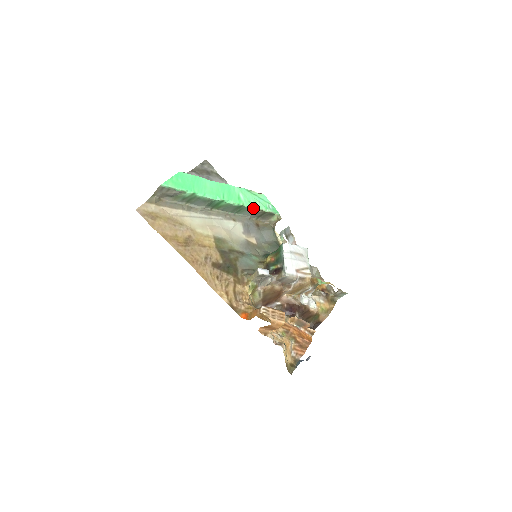
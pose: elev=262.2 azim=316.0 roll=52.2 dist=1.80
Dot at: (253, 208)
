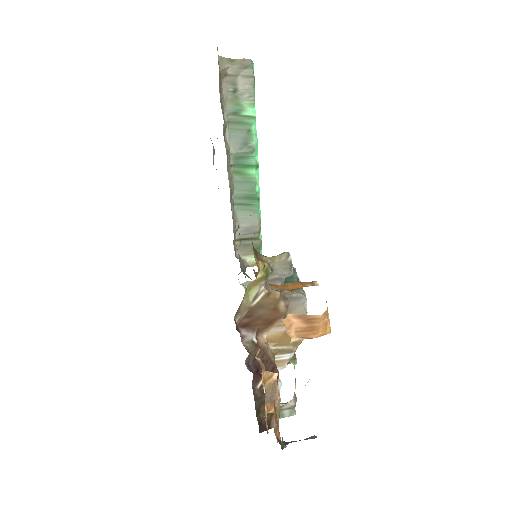
Dot at: (260, 216)
